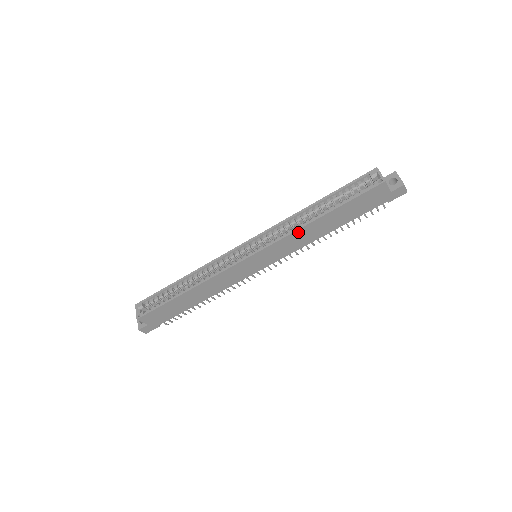
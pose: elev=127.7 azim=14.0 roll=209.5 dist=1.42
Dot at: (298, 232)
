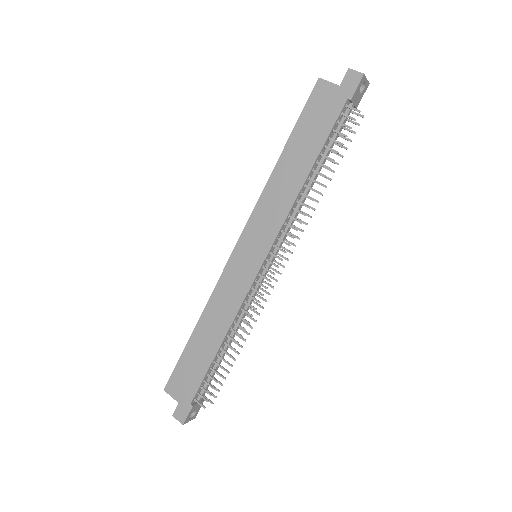
Dot at: (268, 190)
